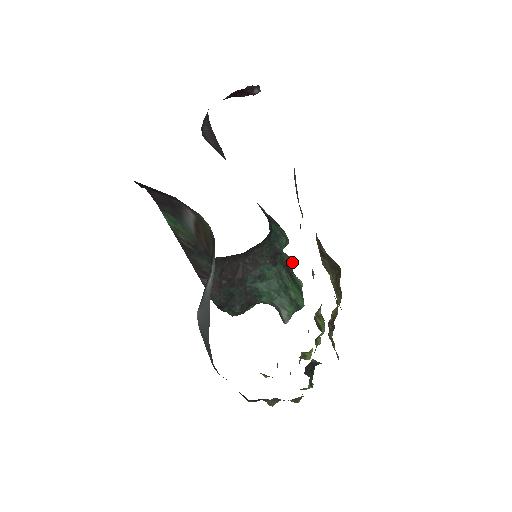
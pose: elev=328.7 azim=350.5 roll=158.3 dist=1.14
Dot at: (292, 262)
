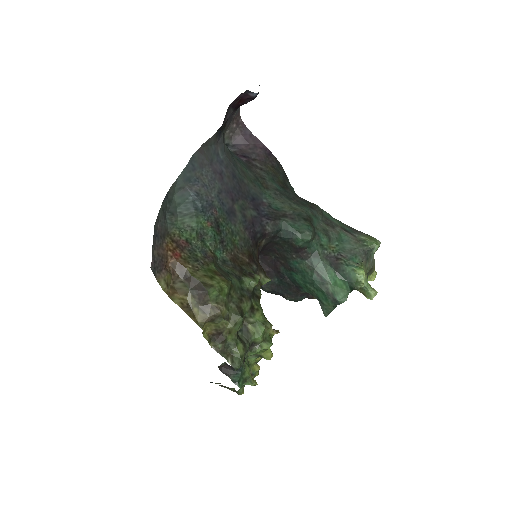
Dot at: (371, 247)
